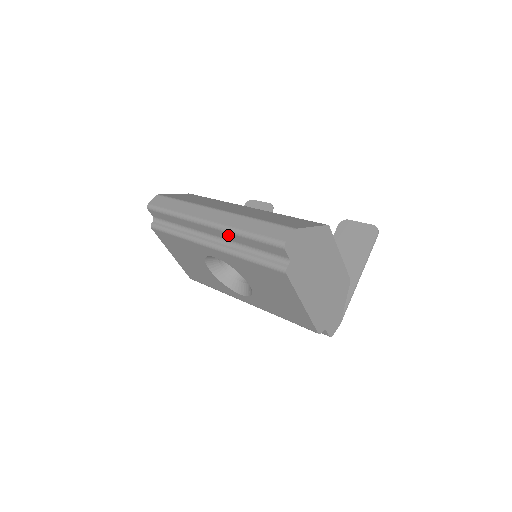
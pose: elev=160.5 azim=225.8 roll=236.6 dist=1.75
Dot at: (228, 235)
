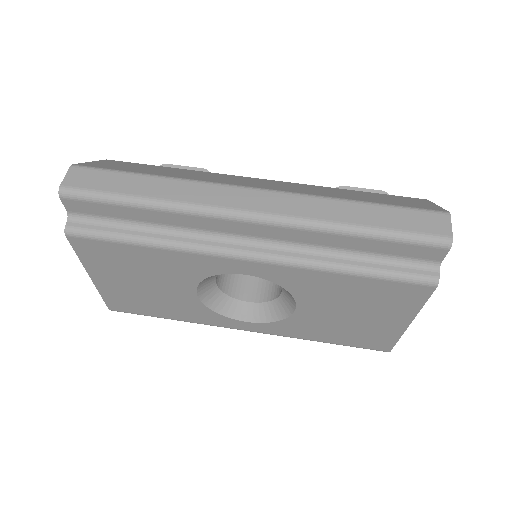
Dot at: (306, 235)
